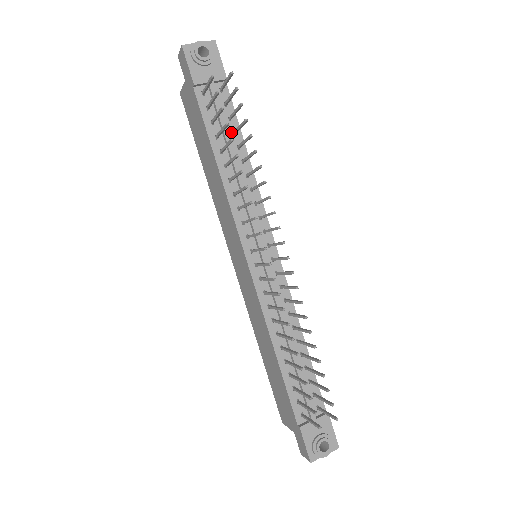
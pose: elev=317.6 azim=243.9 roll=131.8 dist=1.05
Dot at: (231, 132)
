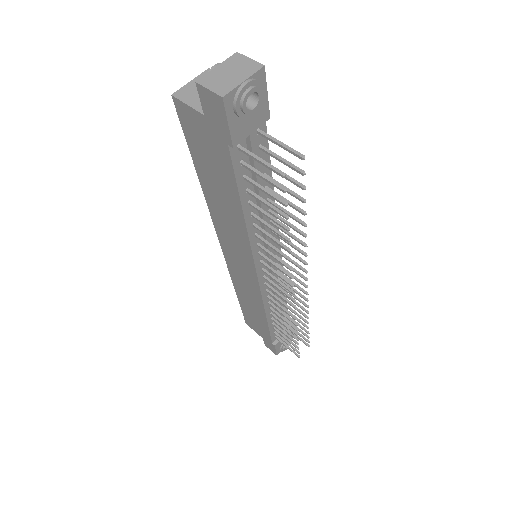
Dot at: occluded
